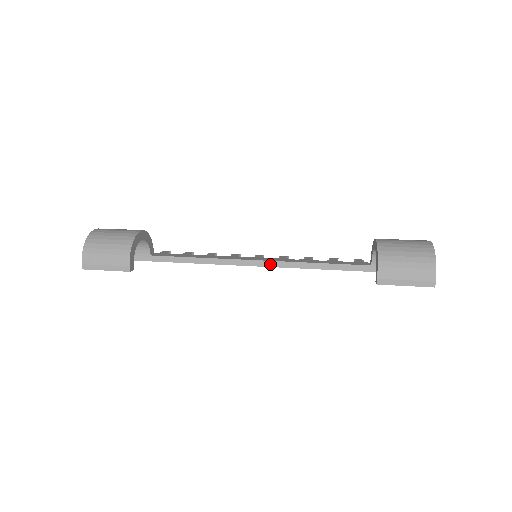
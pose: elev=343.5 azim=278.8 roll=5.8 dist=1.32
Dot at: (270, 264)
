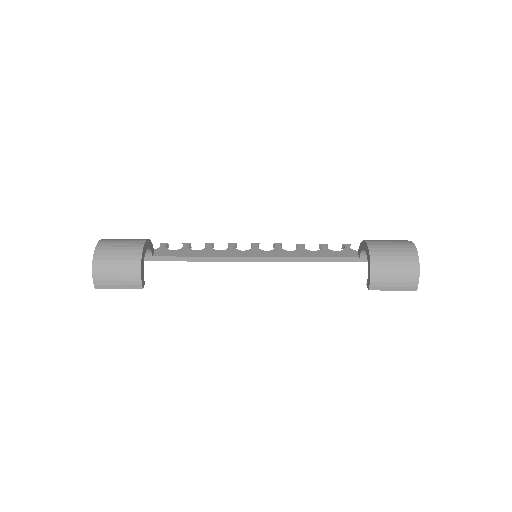
Dot at: (268, 259)
